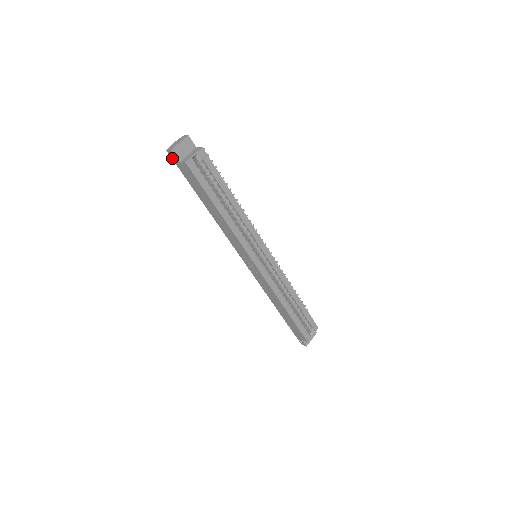
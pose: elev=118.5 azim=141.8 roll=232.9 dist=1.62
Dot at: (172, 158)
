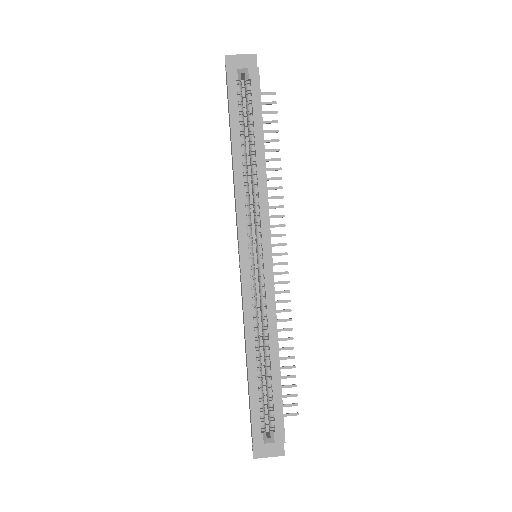
Dot at: occluded
